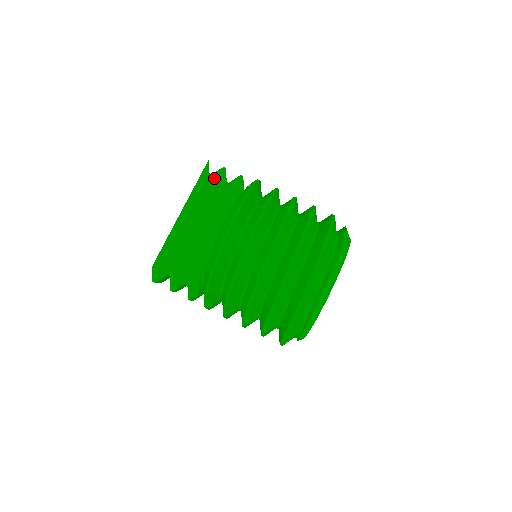
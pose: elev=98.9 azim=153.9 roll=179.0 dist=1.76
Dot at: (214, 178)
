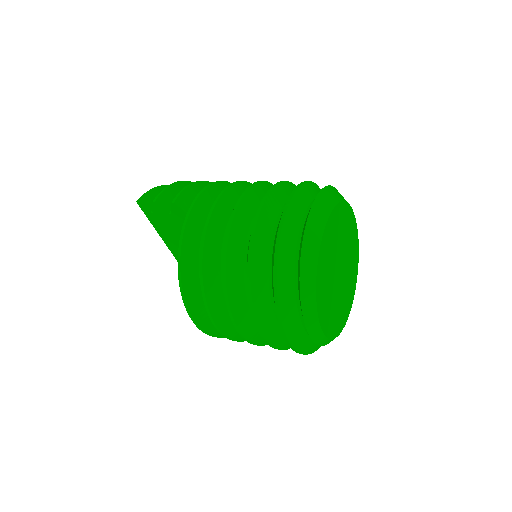
Dot at: (157, 215)
